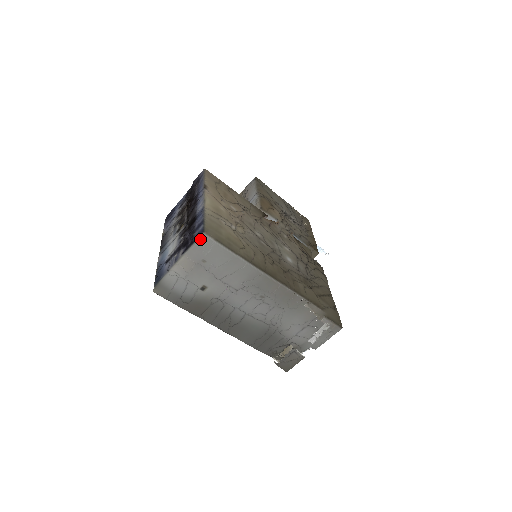
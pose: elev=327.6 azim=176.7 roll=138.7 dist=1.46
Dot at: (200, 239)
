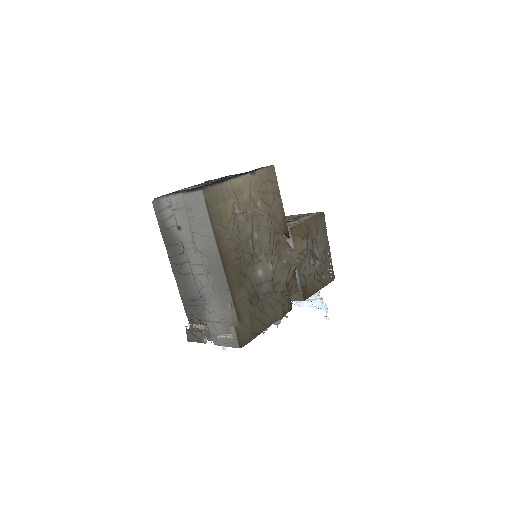
Dot at: (197, 192)
